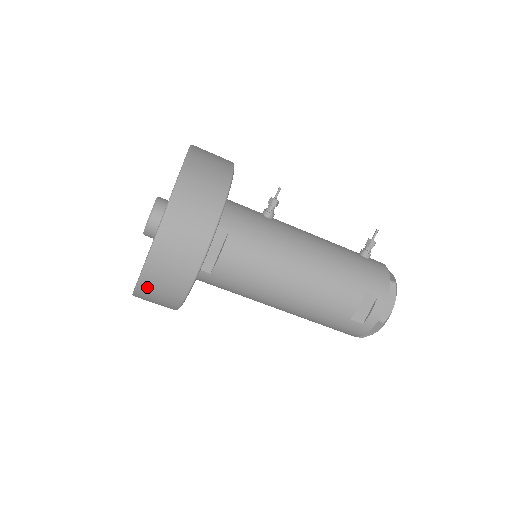
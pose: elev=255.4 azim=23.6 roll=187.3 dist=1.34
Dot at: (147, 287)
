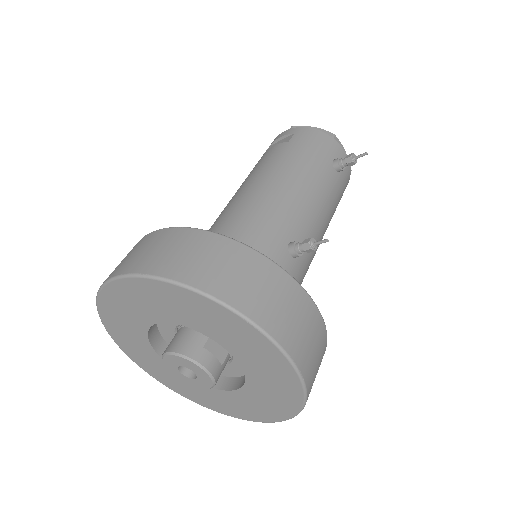
Dot at: occluded
